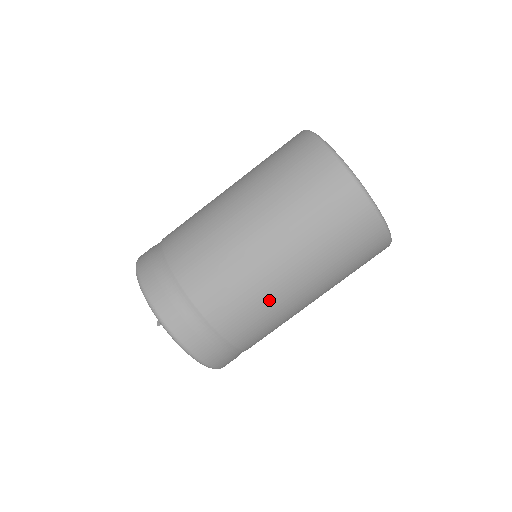
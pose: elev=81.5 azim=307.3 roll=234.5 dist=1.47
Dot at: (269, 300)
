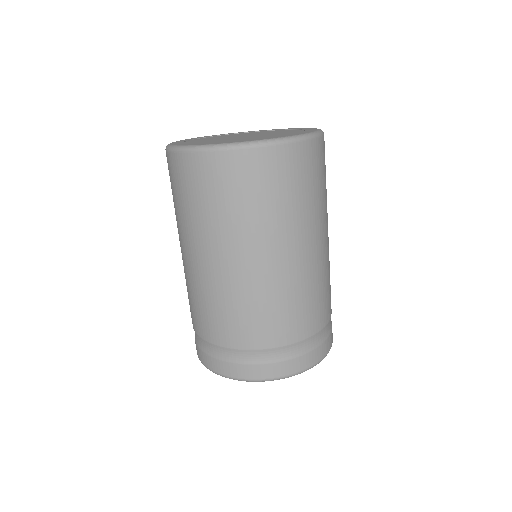
Dot at: (260, 293)
